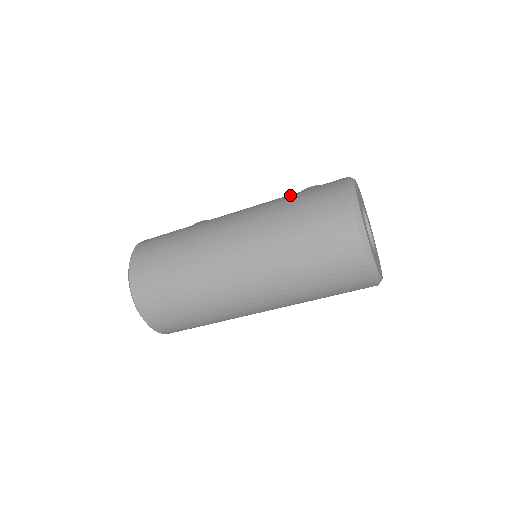
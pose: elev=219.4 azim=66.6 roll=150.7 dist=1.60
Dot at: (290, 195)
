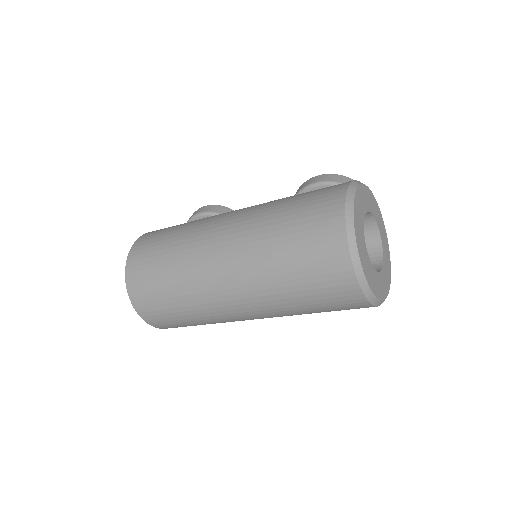
Dot at: (285, 201)
